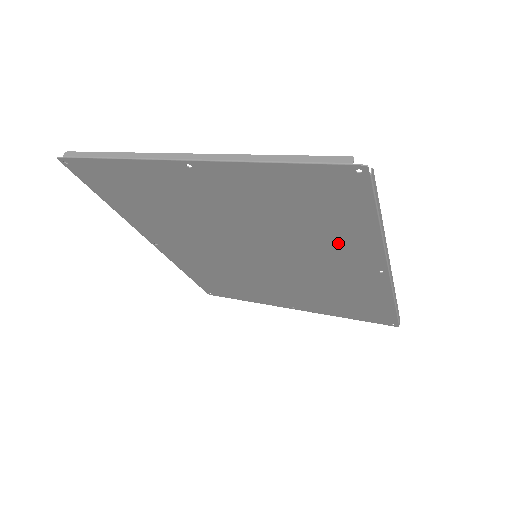
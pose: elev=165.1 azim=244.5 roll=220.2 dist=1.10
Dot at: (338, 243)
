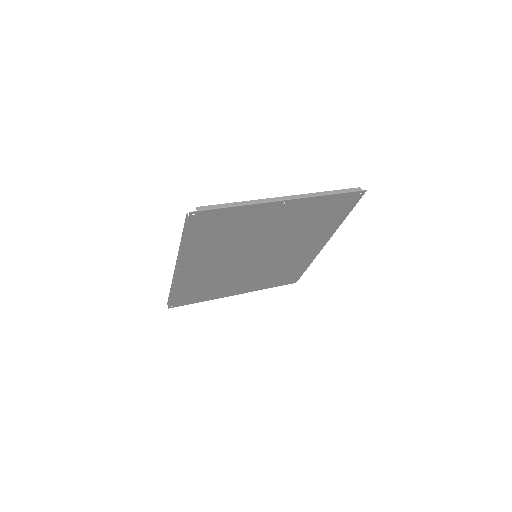
Dot at: (317, 233)
